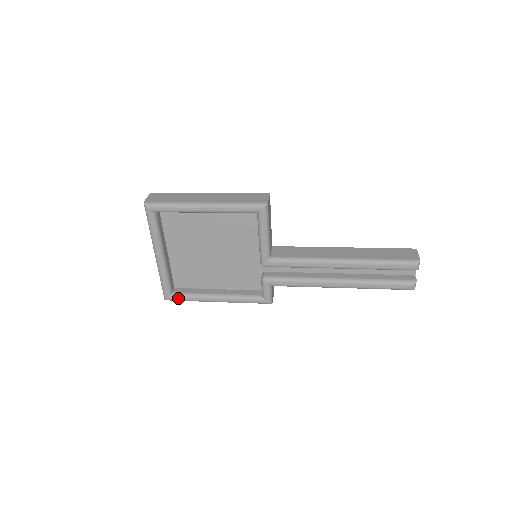
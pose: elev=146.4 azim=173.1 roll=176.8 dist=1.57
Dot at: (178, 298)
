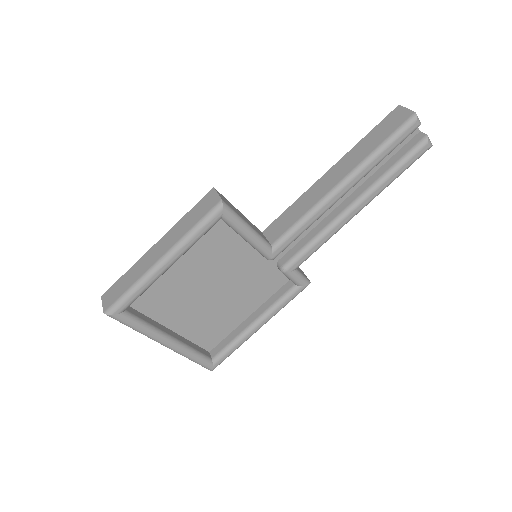
Dot at: (222, 359)
